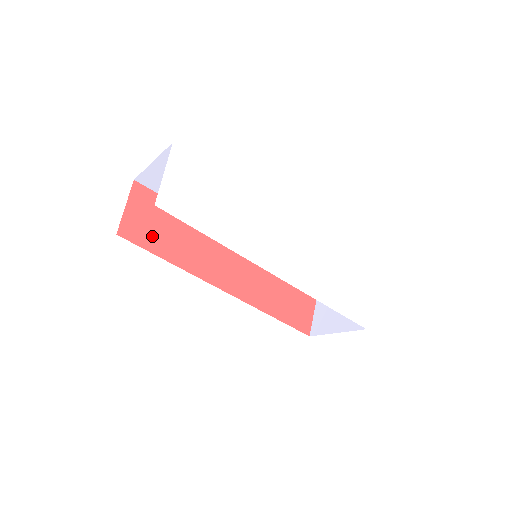
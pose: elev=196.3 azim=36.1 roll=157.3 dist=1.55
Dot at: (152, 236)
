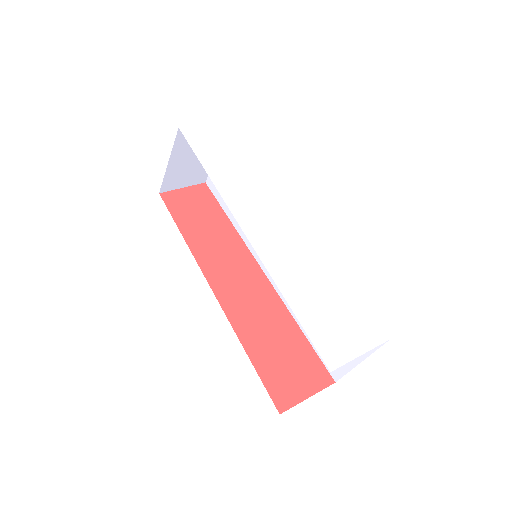
Dot at: (185, 213)
